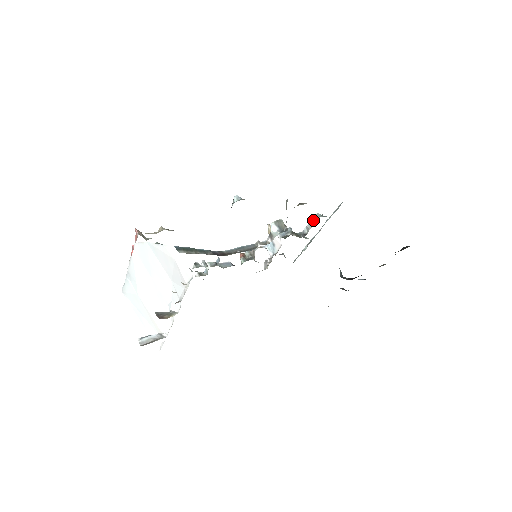
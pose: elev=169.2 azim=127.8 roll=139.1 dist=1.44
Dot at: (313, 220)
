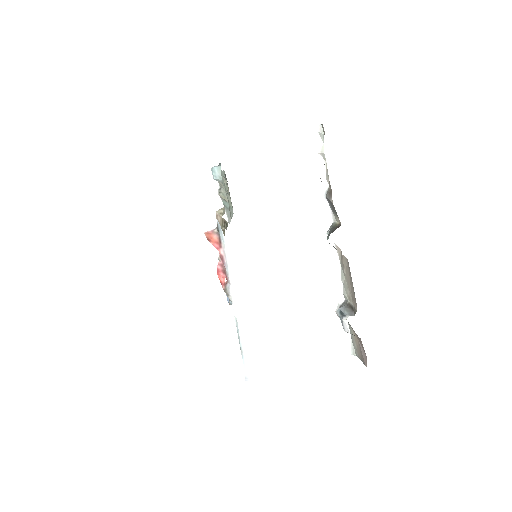
Dot at: occluded
